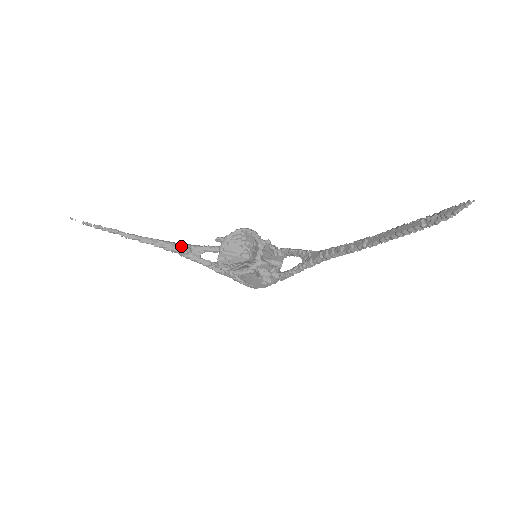
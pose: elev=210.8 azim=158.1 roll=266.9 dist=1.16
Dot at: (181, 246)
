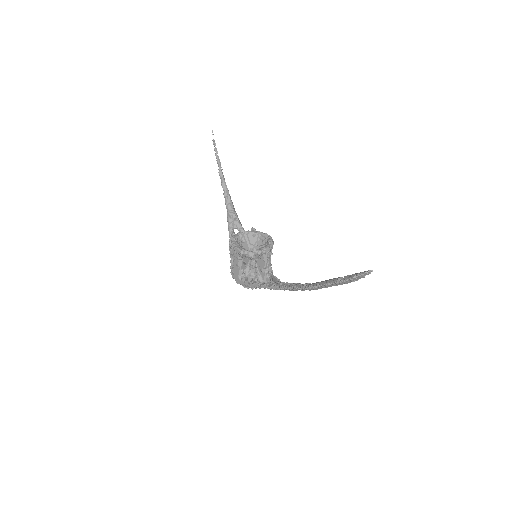
Dot at: (234, 211)
